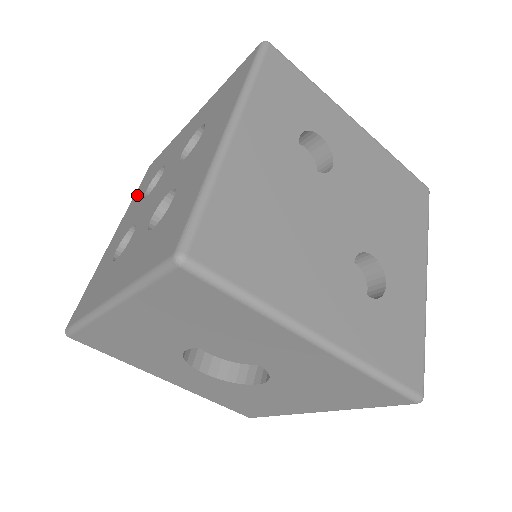
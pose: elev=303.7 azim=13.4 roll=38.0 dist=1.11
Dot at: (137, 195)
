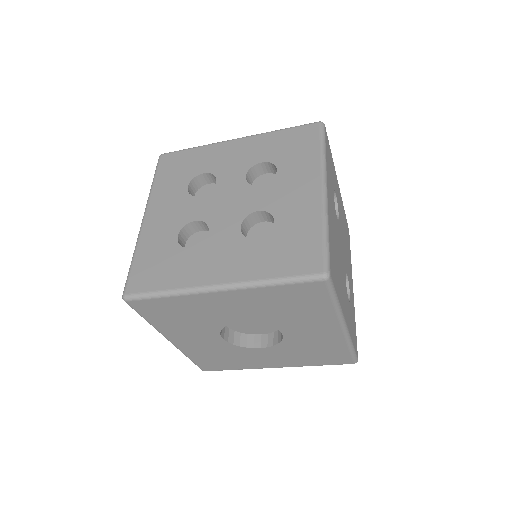
Dot at: (166, 184)
